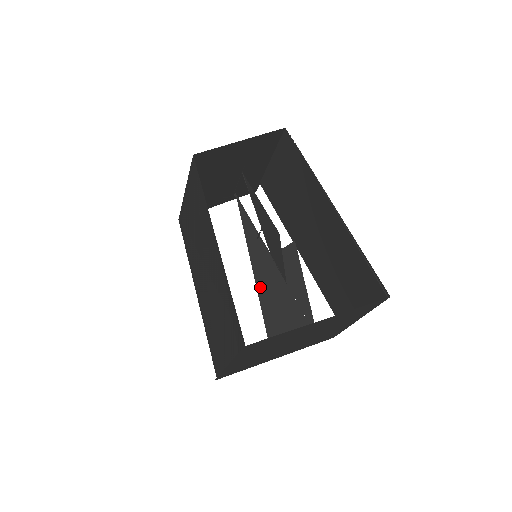
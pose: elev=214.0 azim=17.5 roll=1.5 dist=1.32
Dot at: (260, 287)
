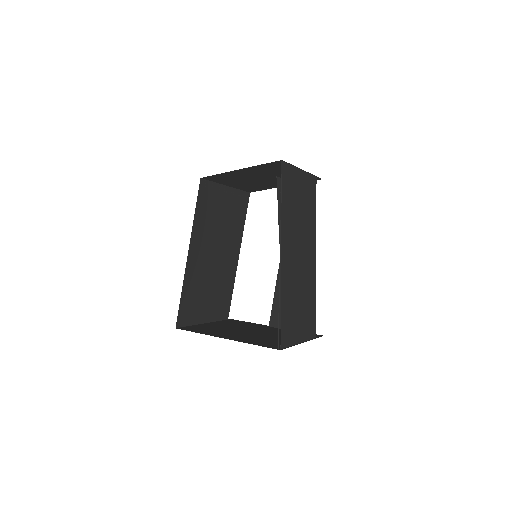
Dot at: (280, 271)
